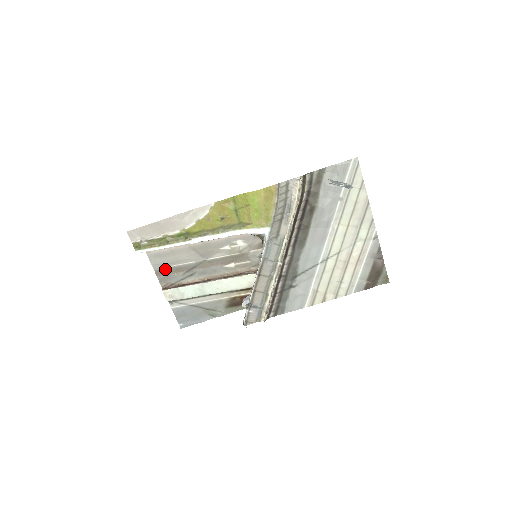
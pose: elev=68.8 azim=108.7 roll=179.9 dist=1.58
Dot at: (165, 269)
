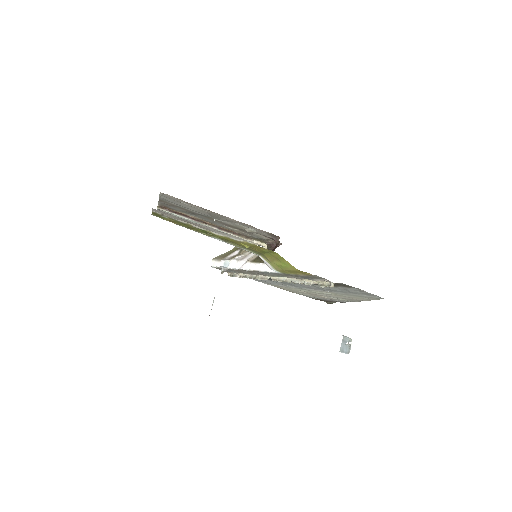
Dot at: (170, 203)
